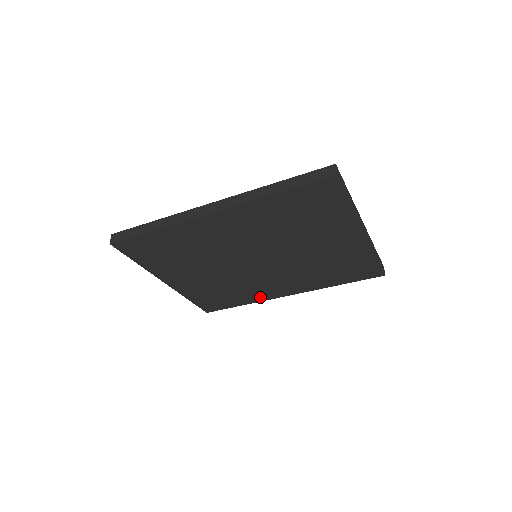
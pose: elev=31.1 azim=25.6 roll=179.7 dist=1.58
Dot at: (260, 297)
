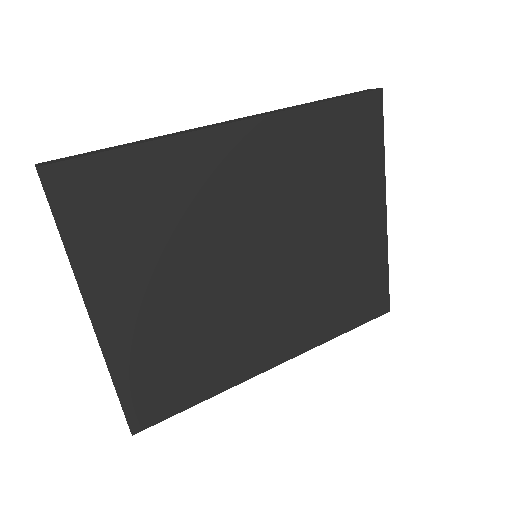
Dot at: (236, 372)
